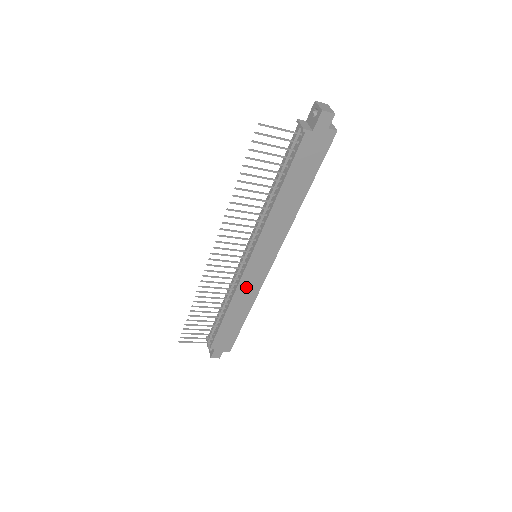
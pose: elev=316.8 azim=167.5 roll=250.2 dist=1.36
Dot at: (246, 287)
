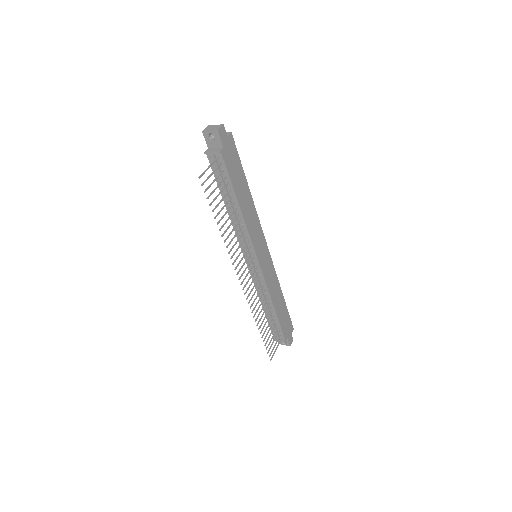
Dot at: (269, 279)
